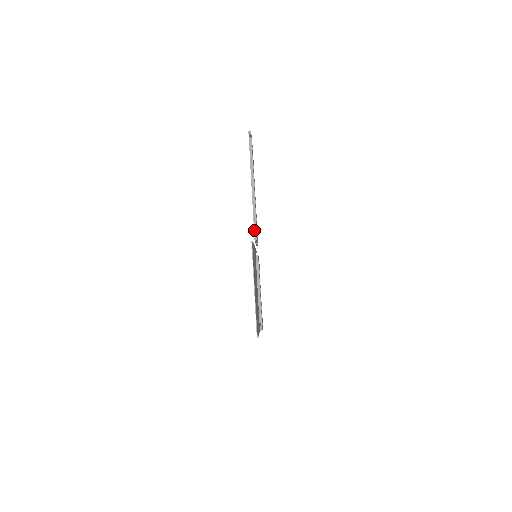
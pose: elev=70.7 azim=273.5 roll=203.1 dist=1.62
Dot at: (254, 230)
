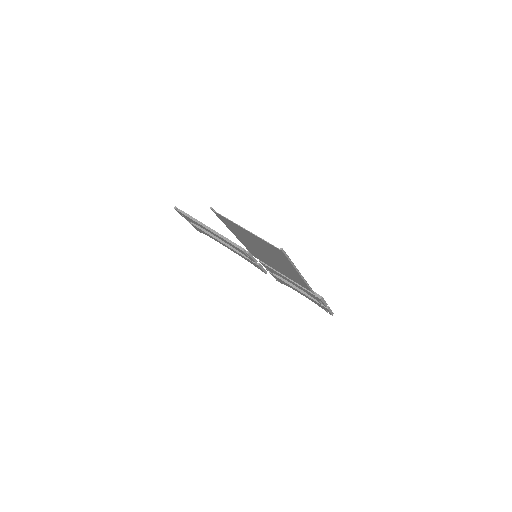
Dot at: (240, 249)
